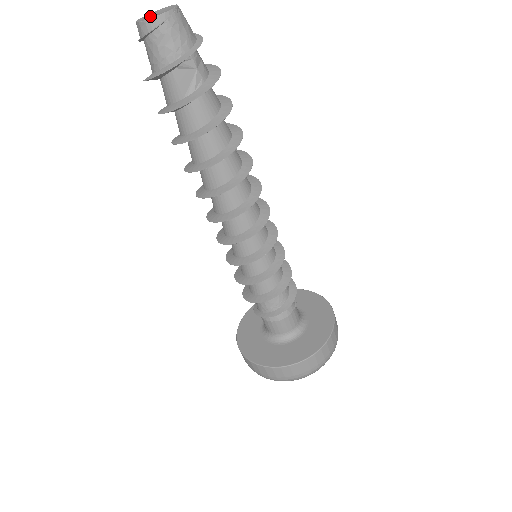
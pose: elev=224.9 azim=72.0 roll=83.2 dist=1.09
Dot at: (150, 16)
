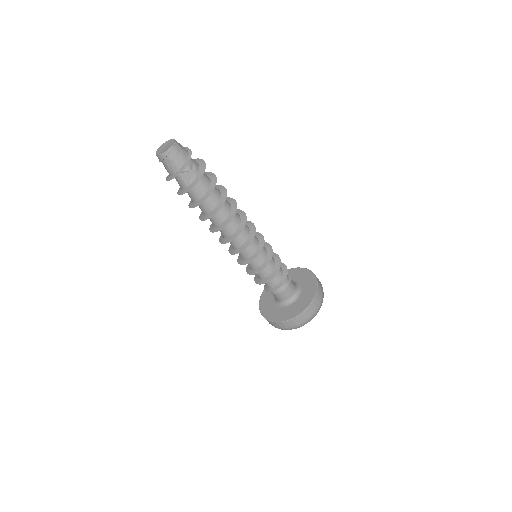
Dot at: (162, 148)
